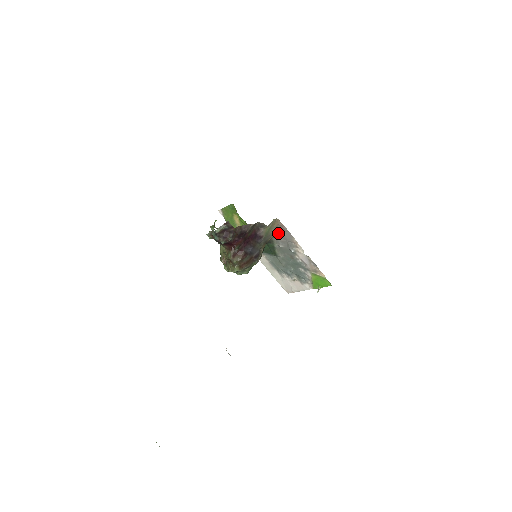
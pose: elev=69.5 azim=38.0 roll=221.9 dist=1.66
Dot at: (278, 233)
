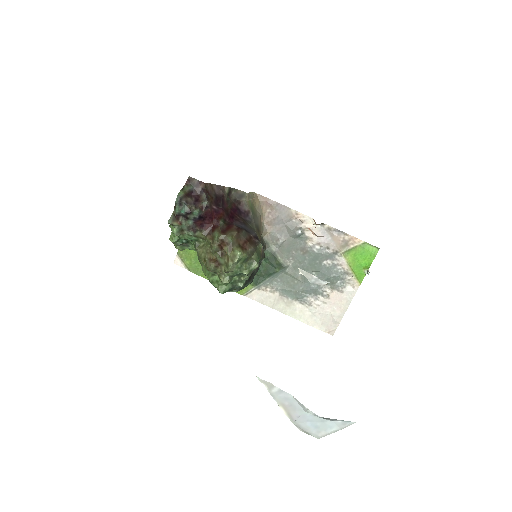
Dot at: (267, 220)
